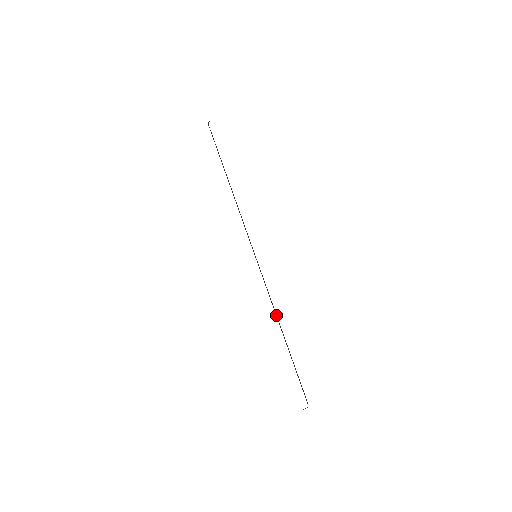
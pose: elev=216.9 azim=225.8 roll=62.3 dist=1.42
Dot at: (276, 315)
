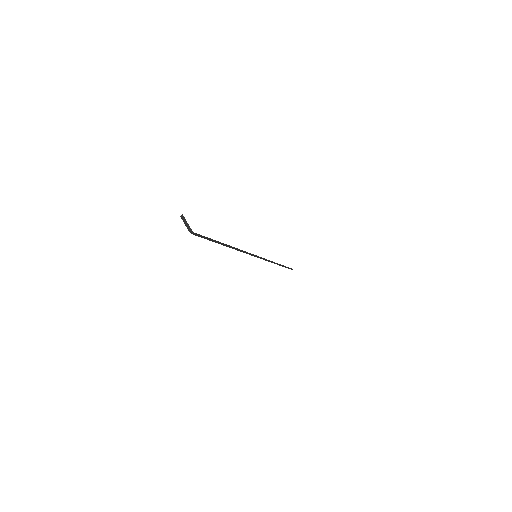
Dot at: (234, 247)
